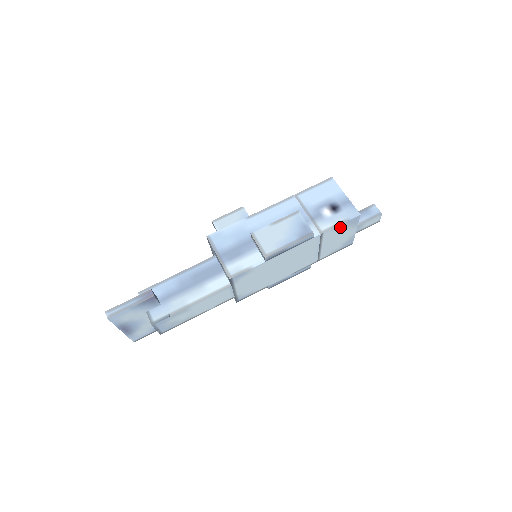
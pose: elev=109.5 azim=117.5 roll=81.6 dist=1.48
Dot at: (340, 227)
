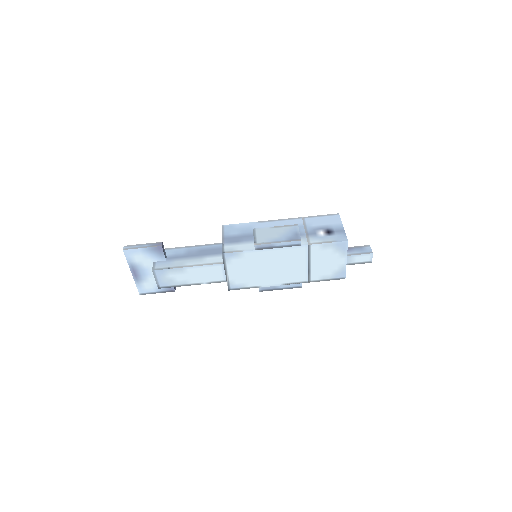
Dot at: (328, 247)
